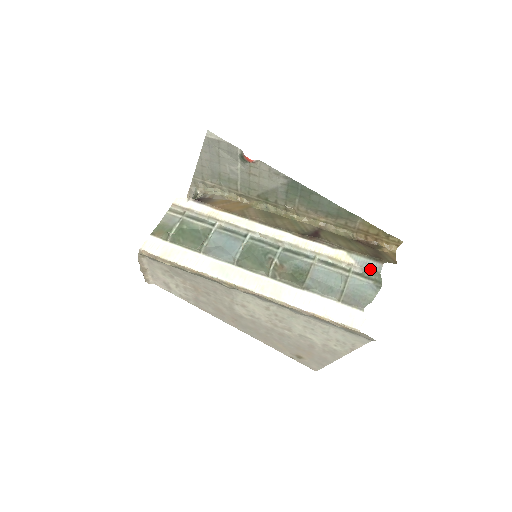
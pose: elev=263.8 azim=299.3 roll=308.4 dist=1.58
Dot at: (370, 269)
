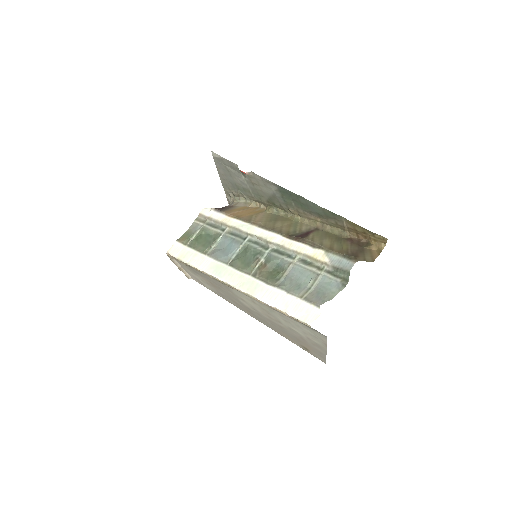
Dot at: (341, 267)
